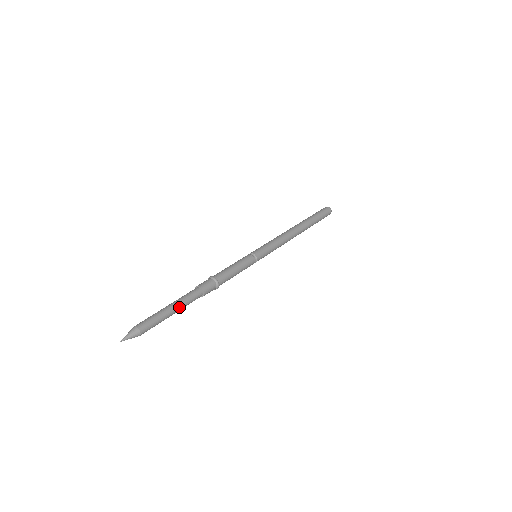
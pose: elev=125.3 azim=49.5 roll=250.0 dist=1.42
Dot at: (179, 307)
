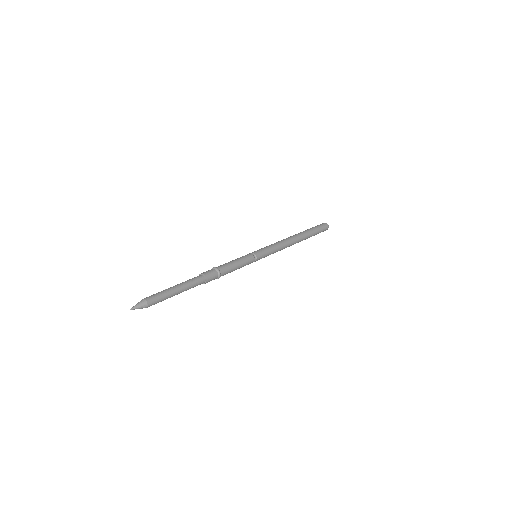
Dot at: (183, 290)
